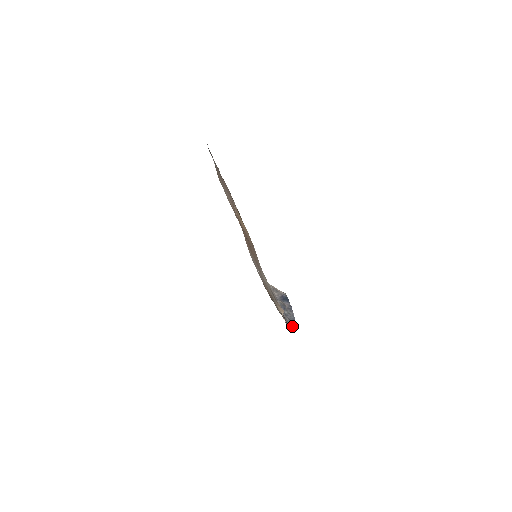
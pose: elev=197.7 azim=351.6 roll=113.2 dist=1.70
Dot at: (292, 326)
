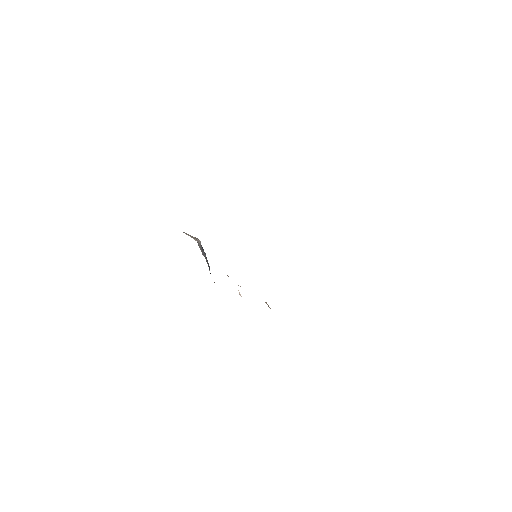
Dot at: occluded
